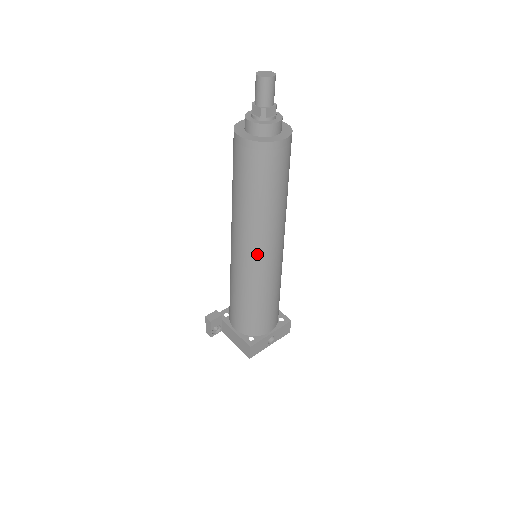
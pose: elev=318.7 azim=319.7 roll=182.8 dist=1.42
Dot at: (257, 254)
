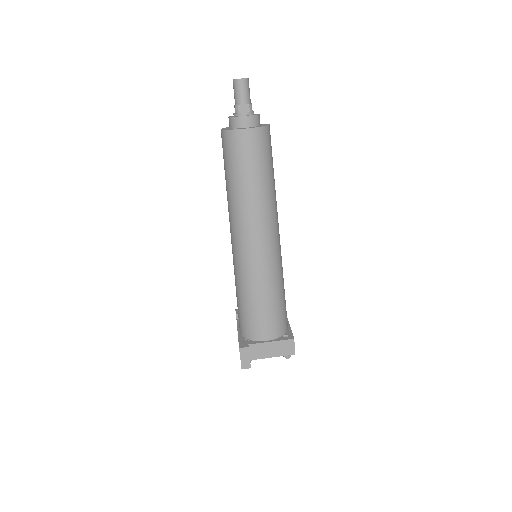
Dot at: (275, 237)
